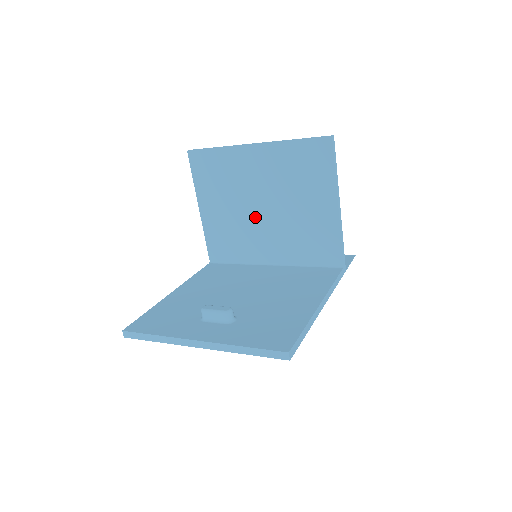
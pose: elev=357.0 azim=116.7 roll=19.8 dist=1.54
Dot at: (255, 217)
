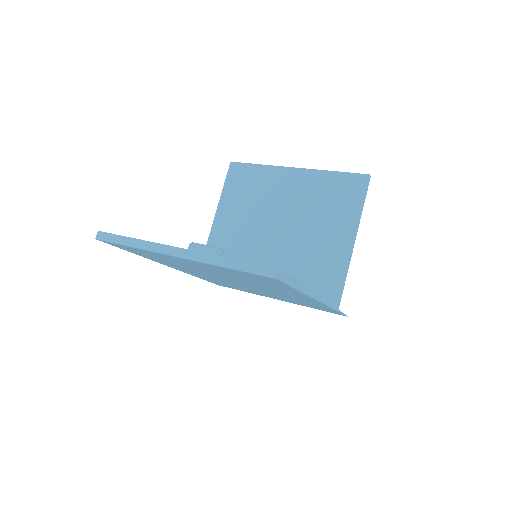
Dot at: (267, 233)
